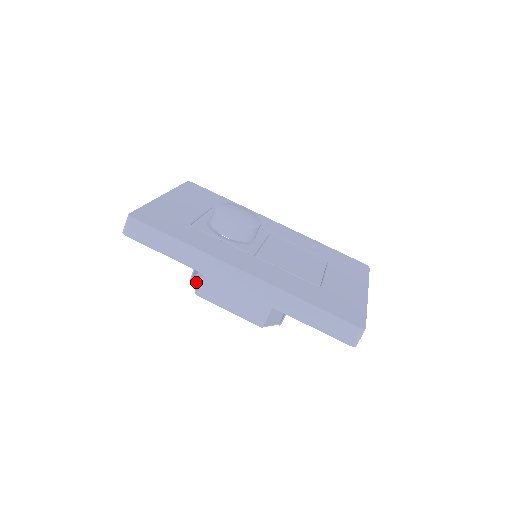
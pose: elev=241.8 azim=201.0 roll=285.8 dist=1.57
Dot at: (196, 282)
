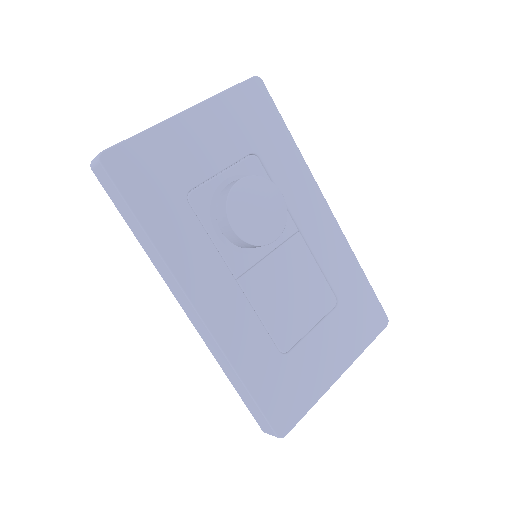
Dot at: occluded
